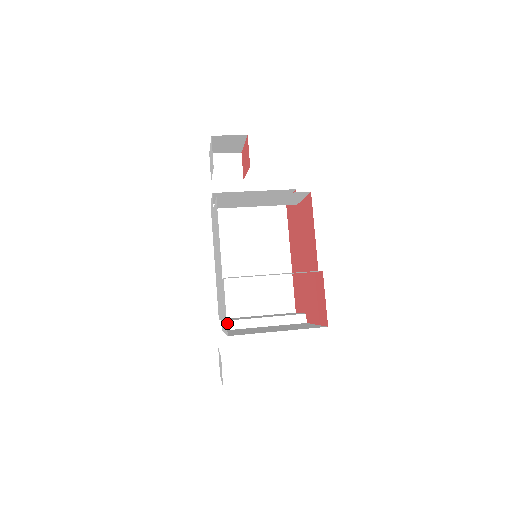
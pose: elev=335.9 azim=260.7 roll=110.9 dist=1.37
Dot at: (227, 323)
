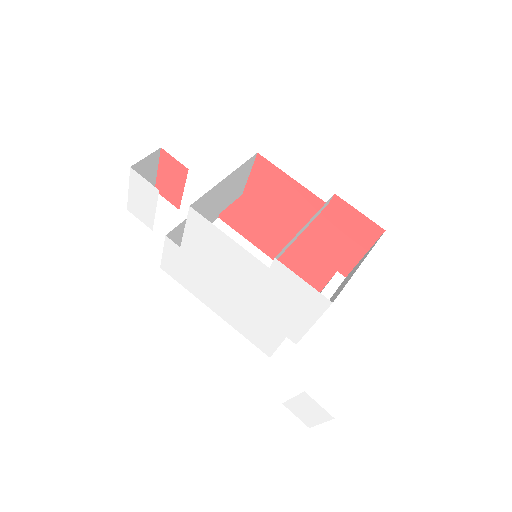
Dot at: occluded
